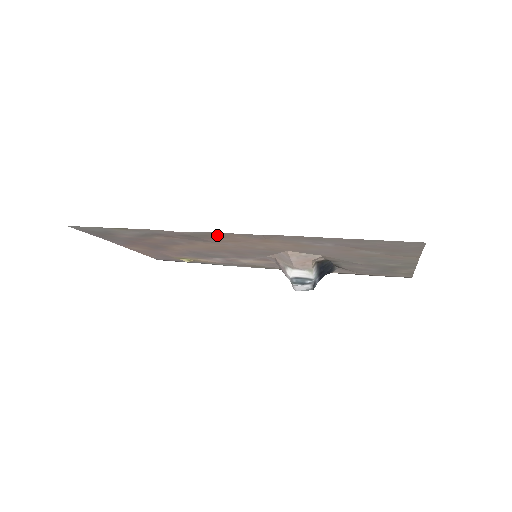
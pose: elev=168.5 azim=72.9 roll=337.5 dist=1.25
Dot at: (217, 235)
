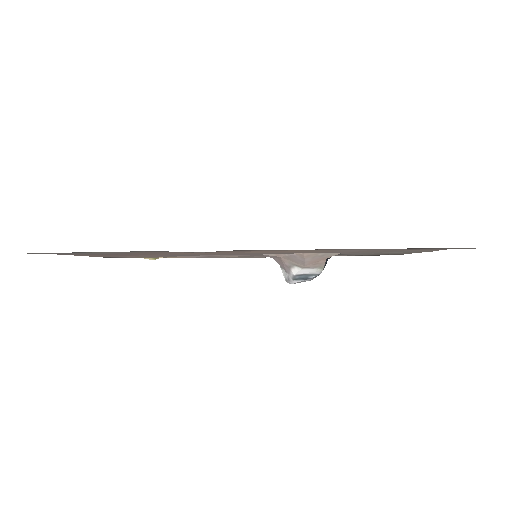
Dot at: occluded
